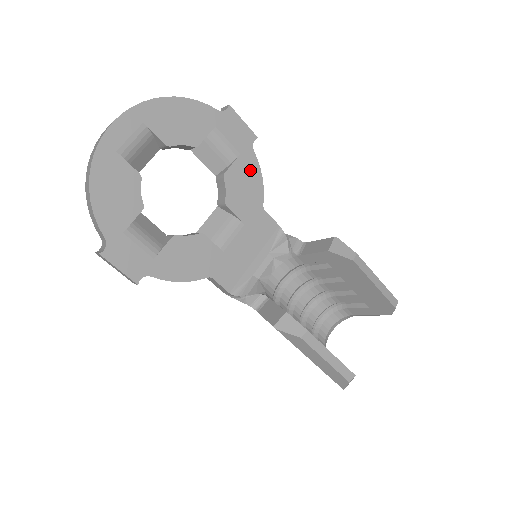
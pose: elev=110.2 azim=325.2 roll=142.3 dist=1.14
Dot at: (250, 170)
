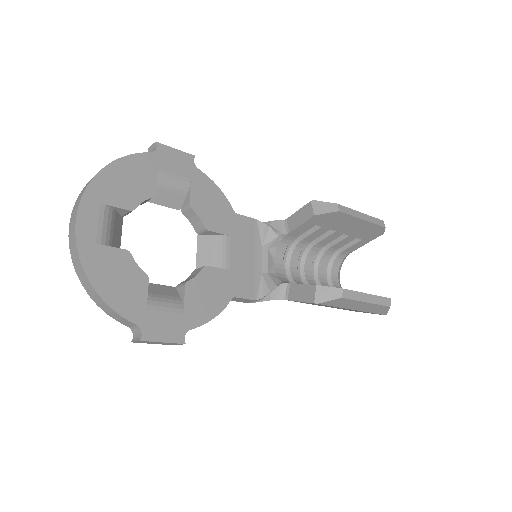
Dot at: (206, 188)
